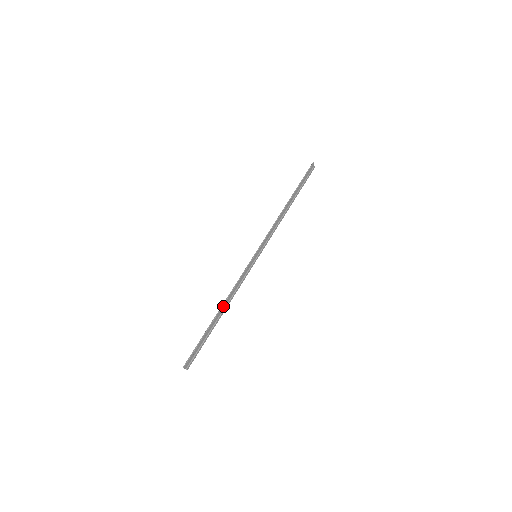
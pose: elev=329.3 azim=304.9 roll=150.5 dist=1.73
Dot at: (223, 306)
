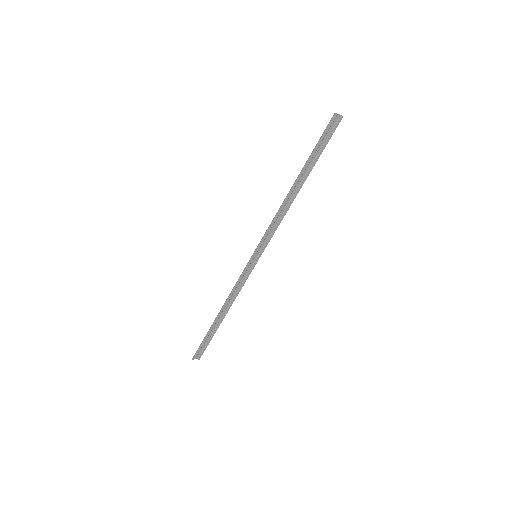
Dot at: (222, 309)
